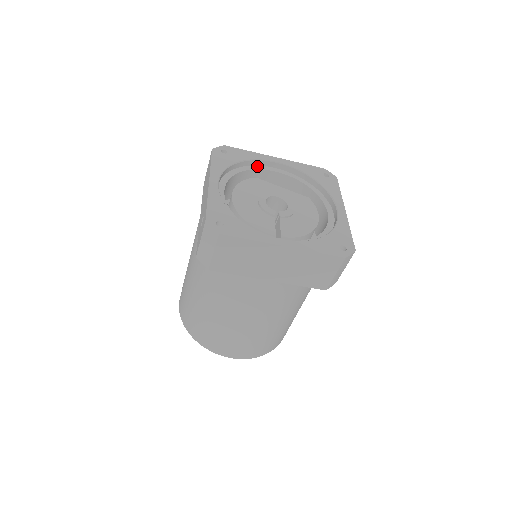
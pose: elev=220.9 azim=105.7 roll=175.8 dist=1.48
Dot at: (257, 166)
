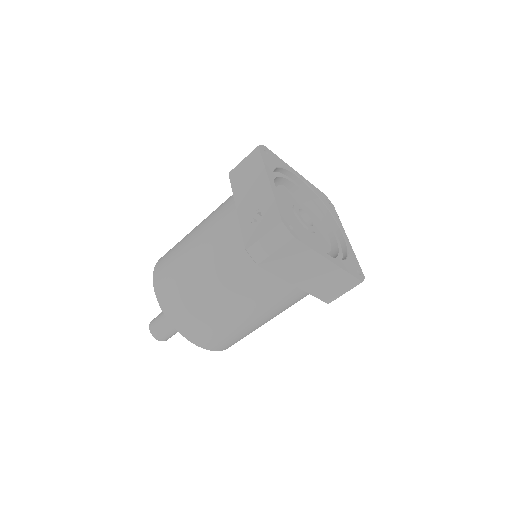
Dot at: (284, 175)
